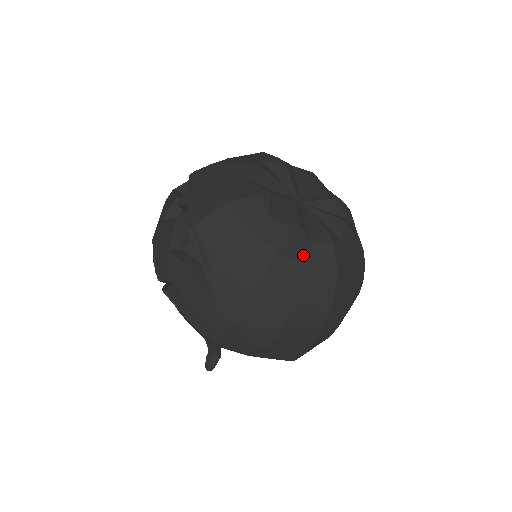
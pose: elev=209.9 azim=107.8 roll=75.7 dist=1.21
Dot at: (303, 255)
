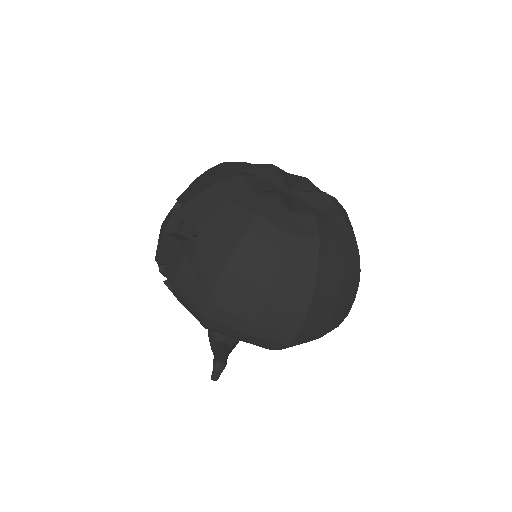
Dot at: (283, 222)
